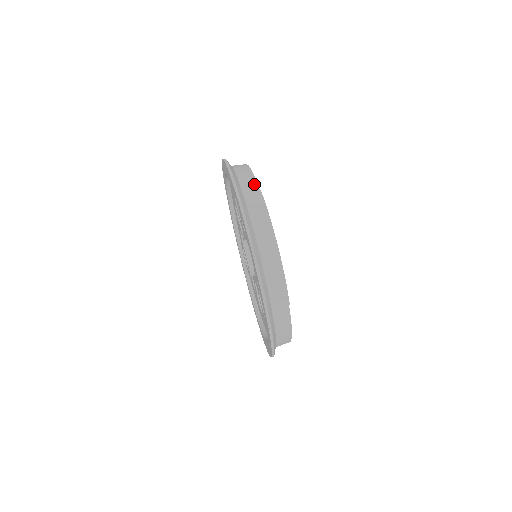
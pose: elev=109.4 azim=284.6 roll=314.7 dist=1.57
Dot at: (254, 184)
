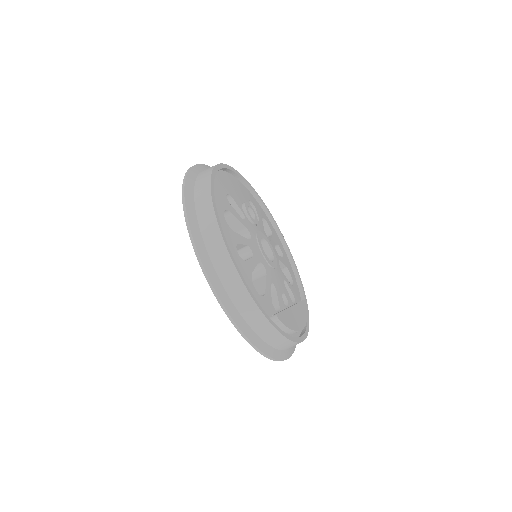
Dot at: (276, 334)
